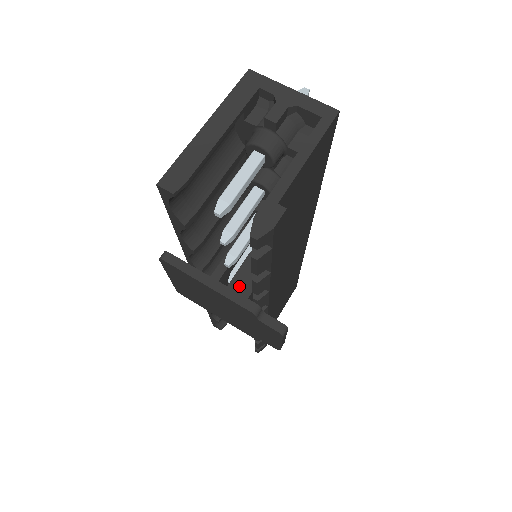
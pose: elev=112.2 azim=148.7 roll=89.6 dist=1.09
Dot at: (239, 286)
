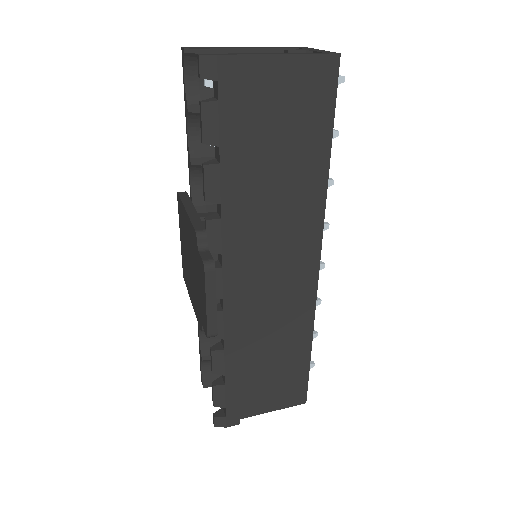
Dot at: occluded
